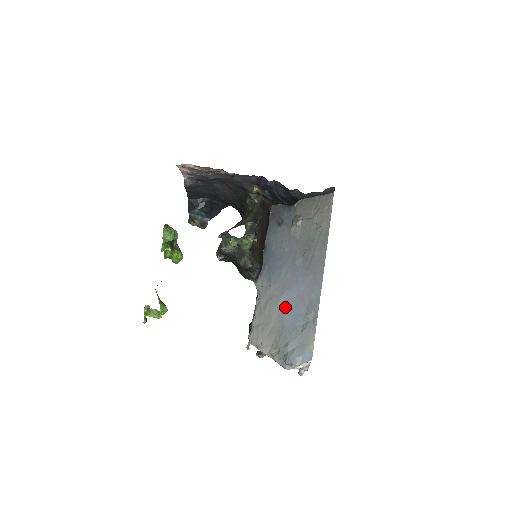
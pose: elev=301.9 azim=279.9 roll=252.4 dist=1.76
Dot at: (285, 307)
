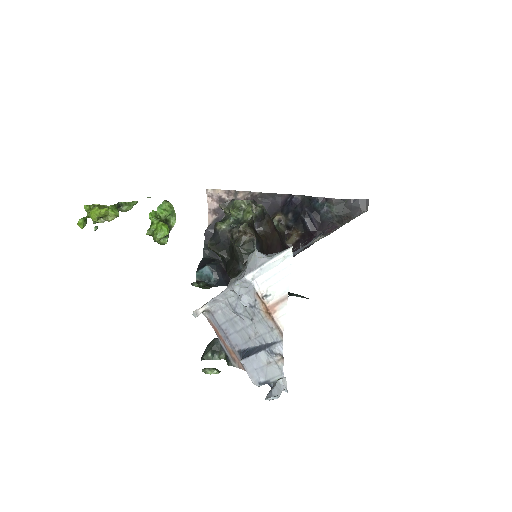
Dot at: occluded
